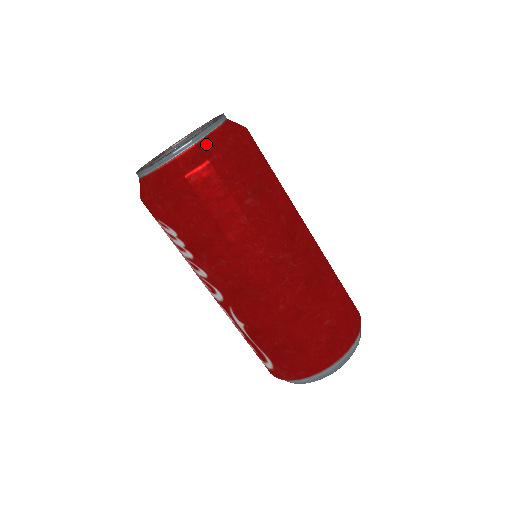
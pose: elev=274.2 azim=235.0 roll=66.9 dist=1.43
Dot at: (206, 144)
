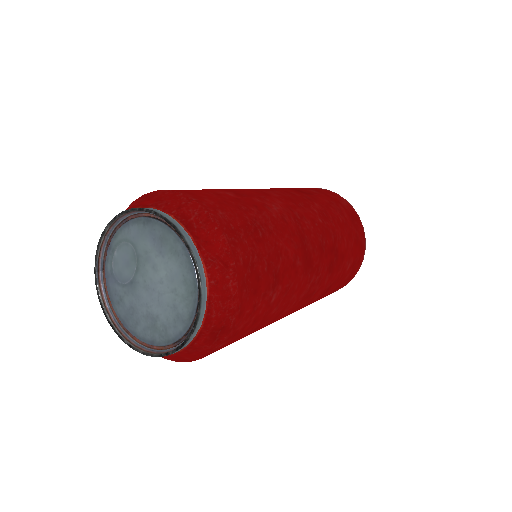
Dot at: (214, 315)
